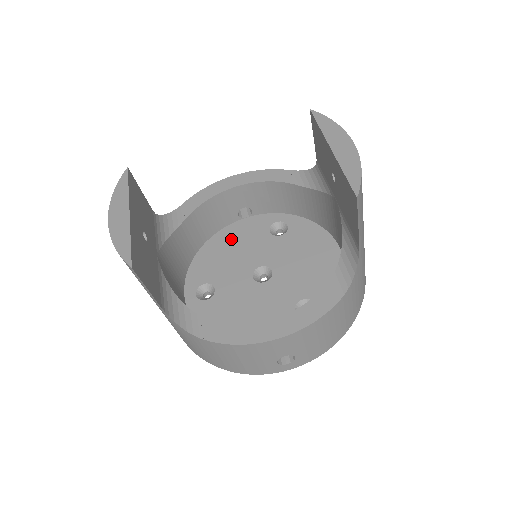
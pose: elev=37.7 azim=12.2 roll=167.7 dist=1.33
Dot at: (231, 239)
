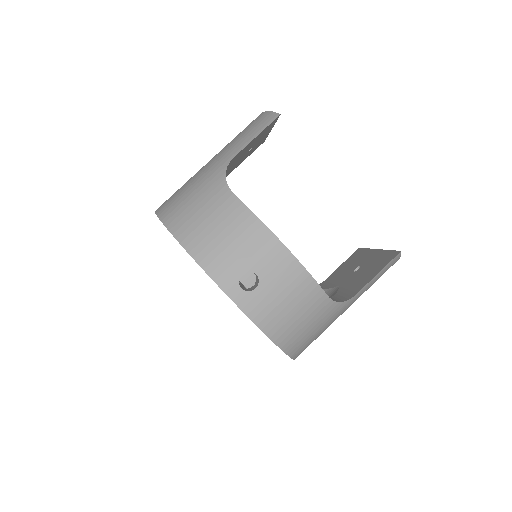
Dot at: occluded
